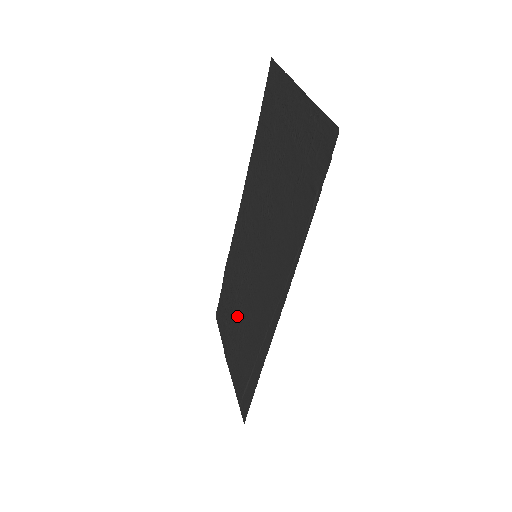
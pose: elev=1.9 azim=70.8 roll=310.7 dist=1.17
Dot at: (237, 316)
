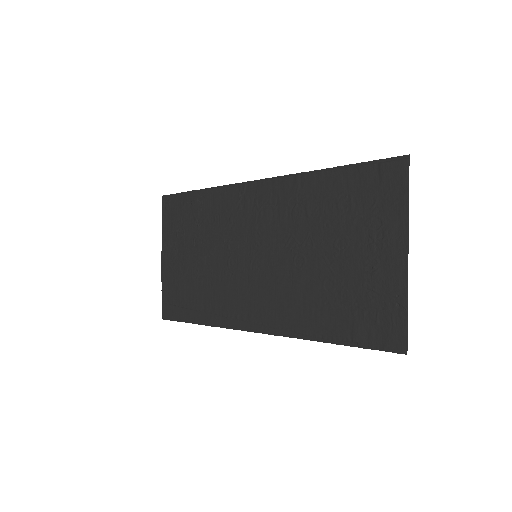
Dot at: (200, 252)
